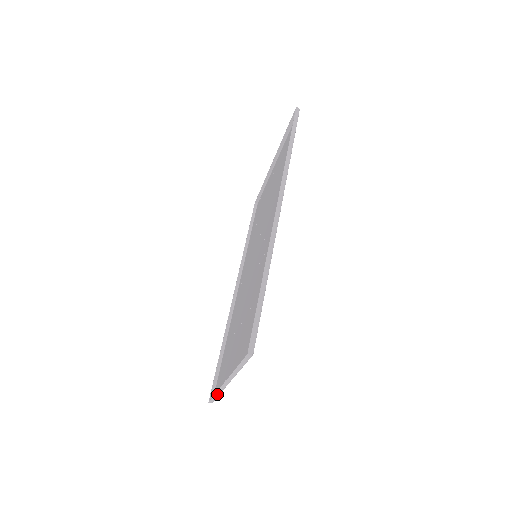
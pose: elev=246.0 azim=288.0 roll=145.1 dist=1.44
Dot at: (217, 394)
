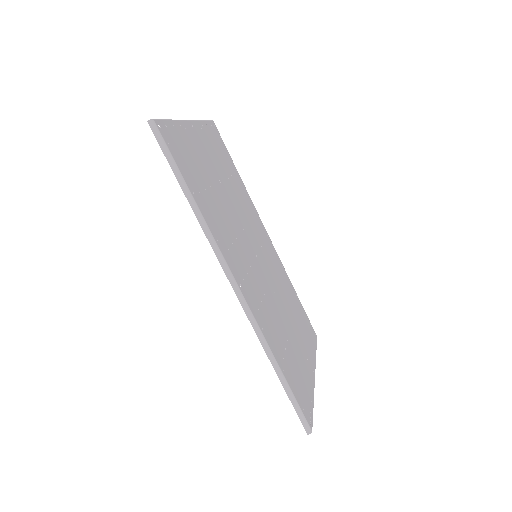
Dot at: occluded
